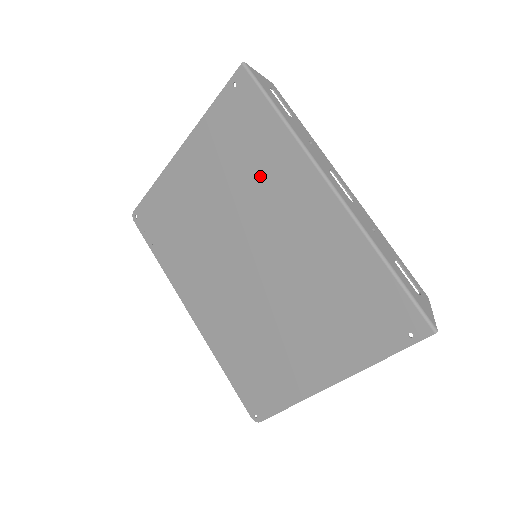
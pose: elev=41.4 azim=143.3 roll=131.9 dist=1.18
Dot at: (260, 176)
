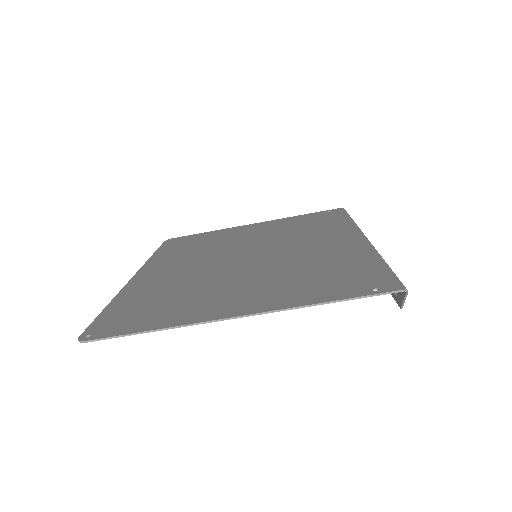
Dot at: (308, 231)
